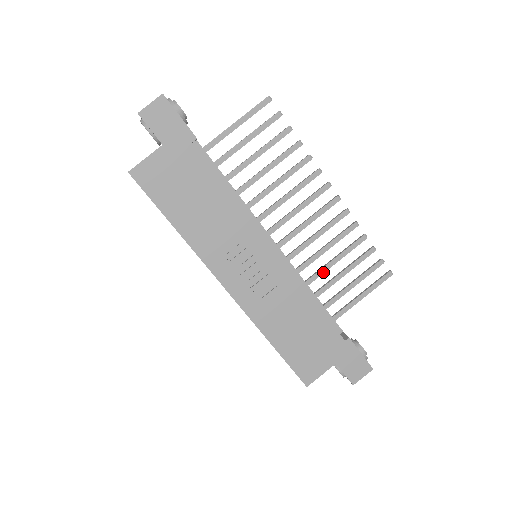
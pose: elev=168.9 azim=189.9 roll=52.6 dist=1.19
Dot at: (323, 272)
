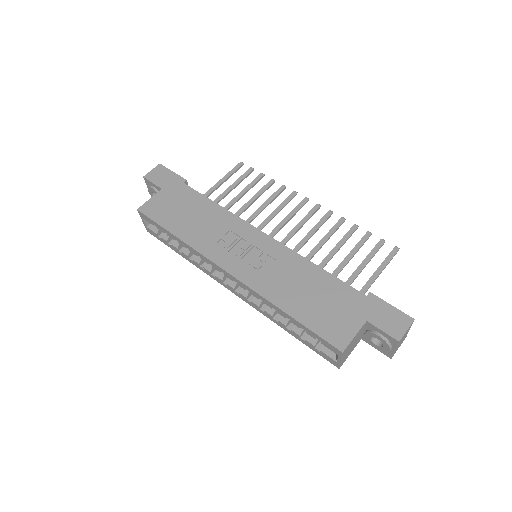
Dot at: (327, 261)
